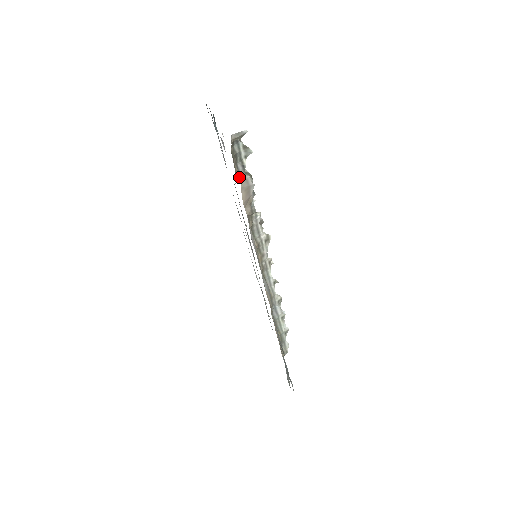
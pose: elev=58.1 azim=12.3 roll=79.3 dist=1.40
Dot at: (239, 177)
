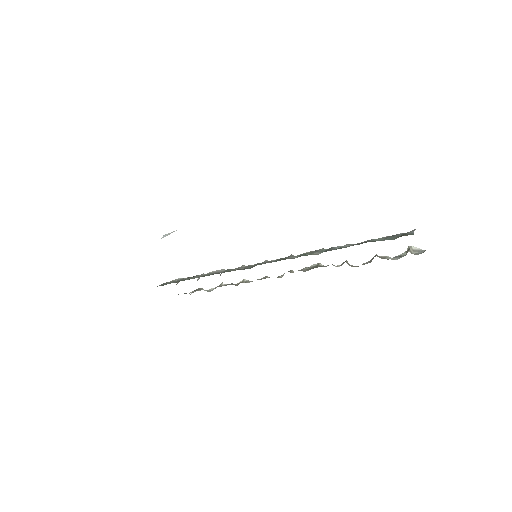
Dot at: occluded
